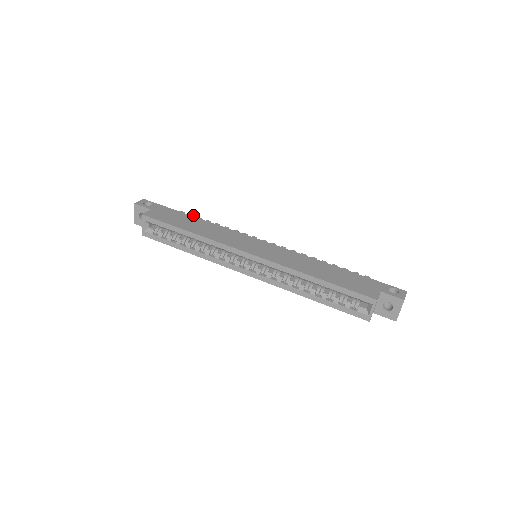
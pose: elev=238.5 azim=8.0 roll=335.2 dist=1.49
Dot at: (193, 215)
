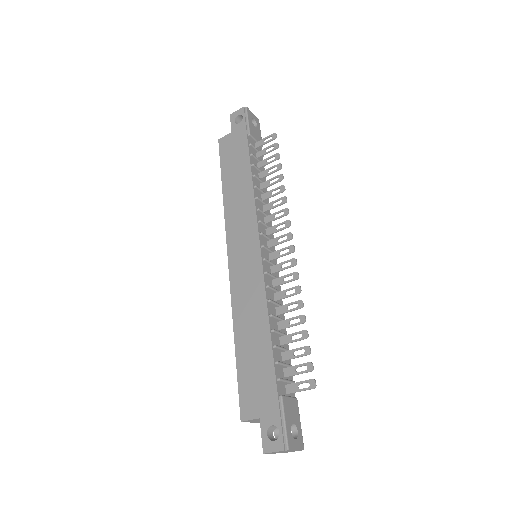
Dot at: (277, 146)
